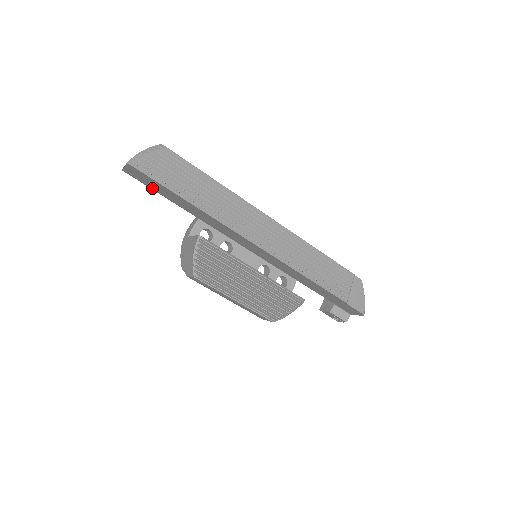
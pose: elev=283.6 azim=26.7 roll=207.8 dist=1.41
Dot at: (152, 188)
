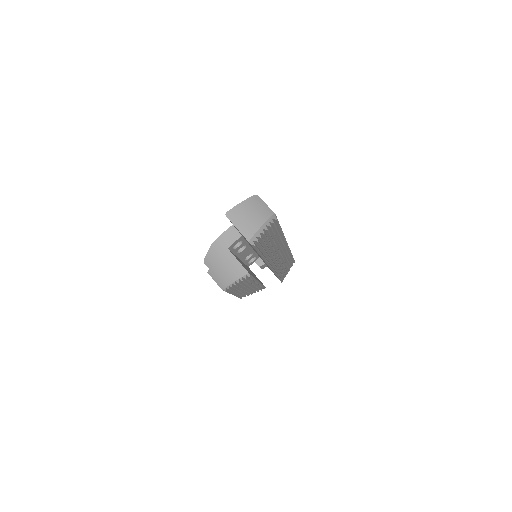
Dot at: occluded
